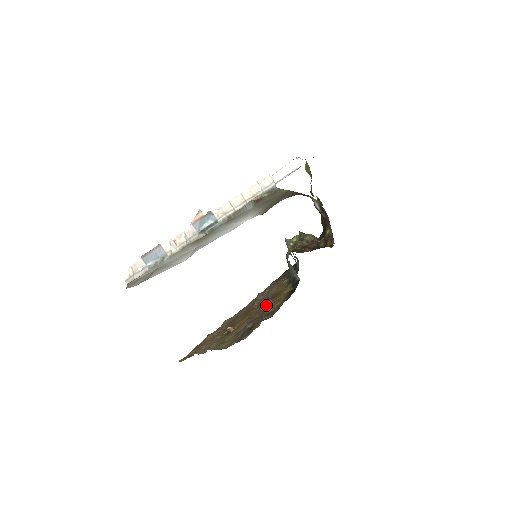
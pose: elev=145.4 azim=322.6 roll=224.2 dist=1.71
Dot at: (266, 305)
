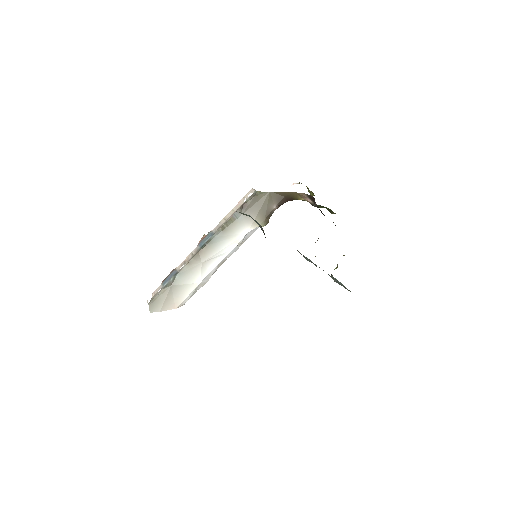
Dot at: occluded
